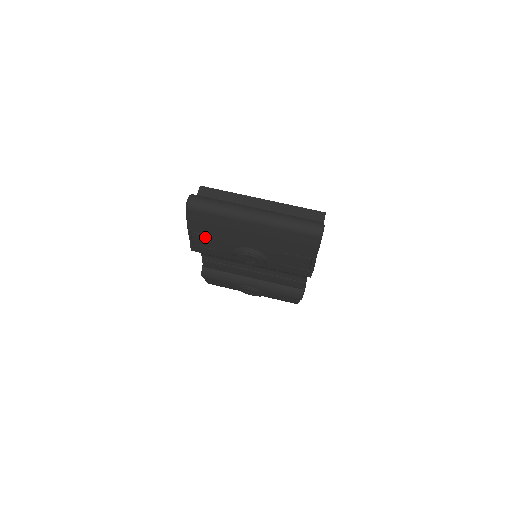
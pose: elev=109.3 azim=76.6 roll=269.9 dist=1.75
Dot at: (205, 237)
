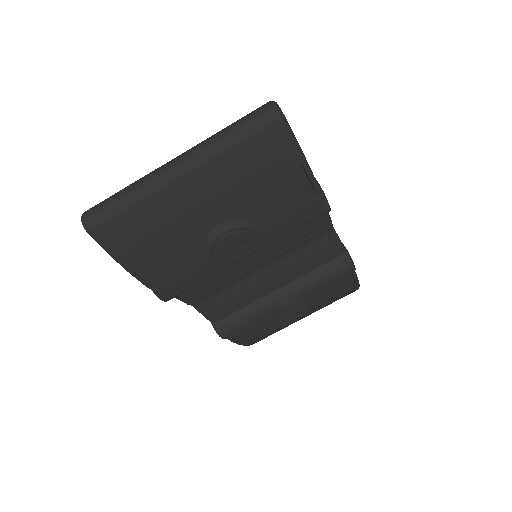
Dot at: (153, 260)
